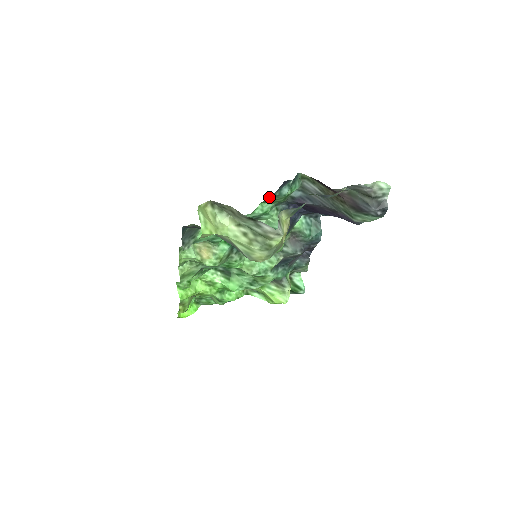
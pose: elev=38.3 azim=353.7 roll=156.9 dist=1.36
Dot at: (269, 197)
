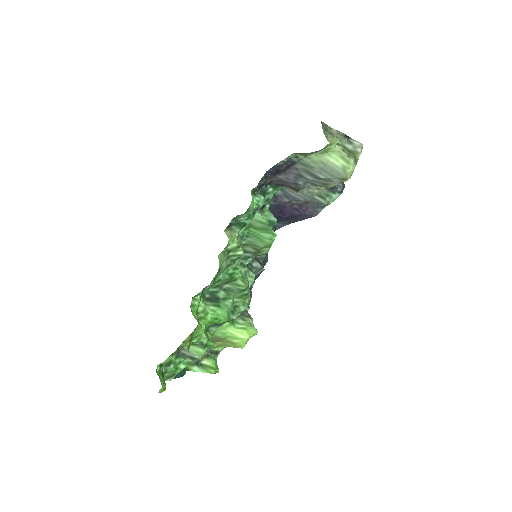
Dot at: occluded
